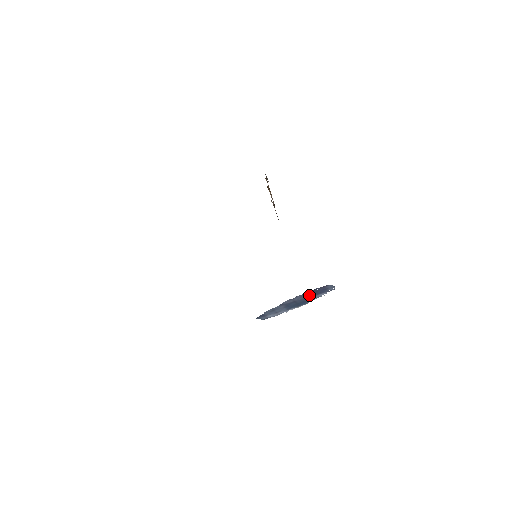
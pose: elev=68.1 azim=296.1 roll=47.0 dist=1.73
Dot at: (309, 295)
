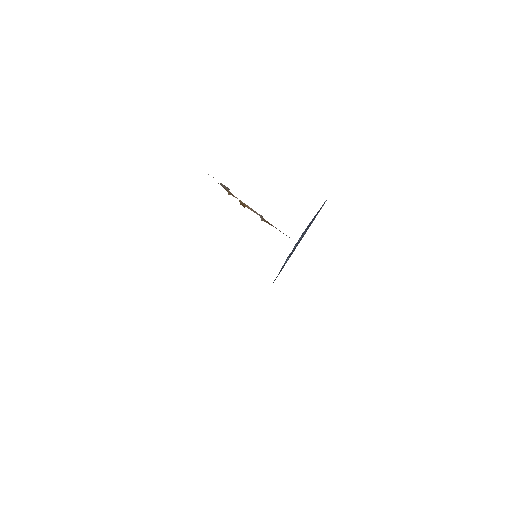
Dot at: occluded
